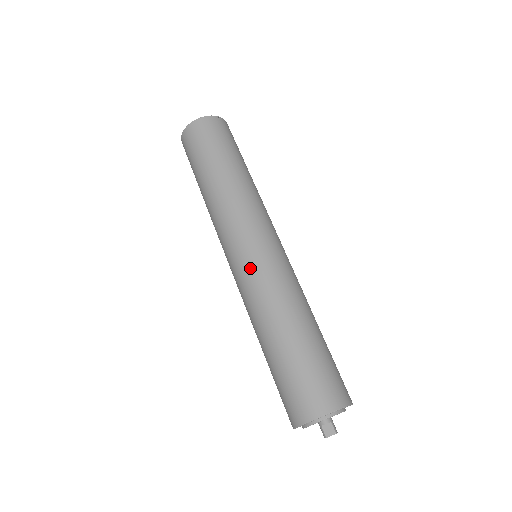
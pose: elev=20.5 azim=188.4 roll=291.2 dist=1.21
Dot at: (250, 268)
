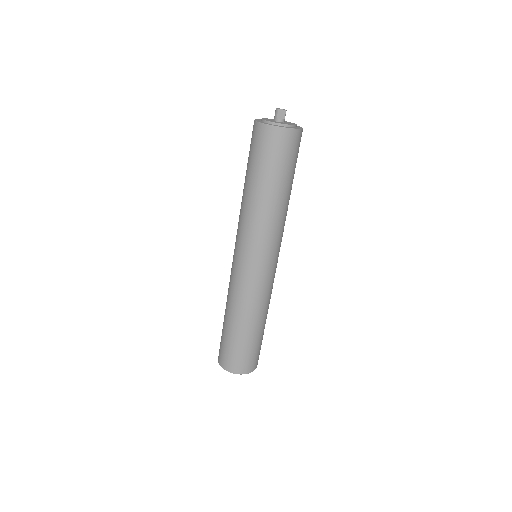
Dot at: (251, 279)
